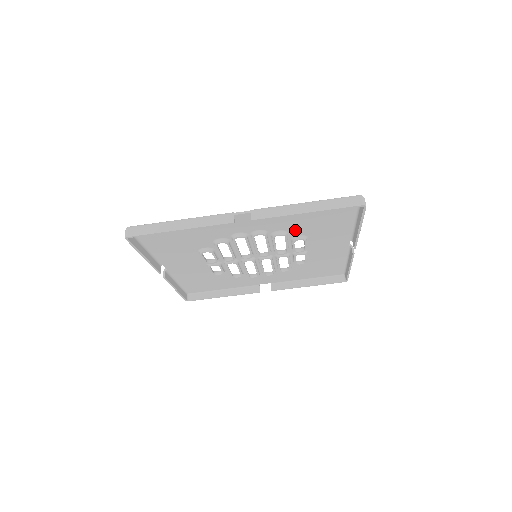
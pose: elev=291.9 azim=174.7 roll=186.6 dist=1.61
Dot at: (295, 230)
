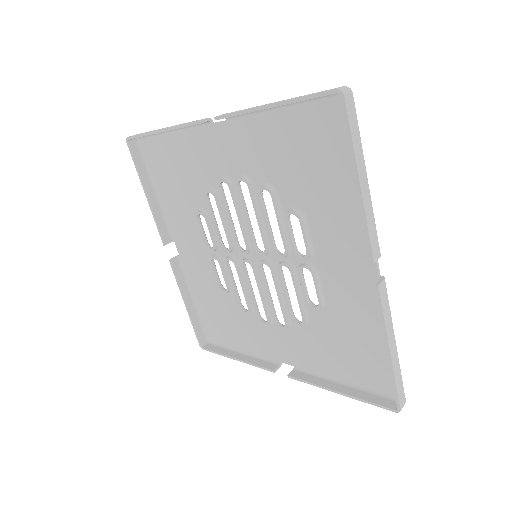
Dot at: (286, 188)
